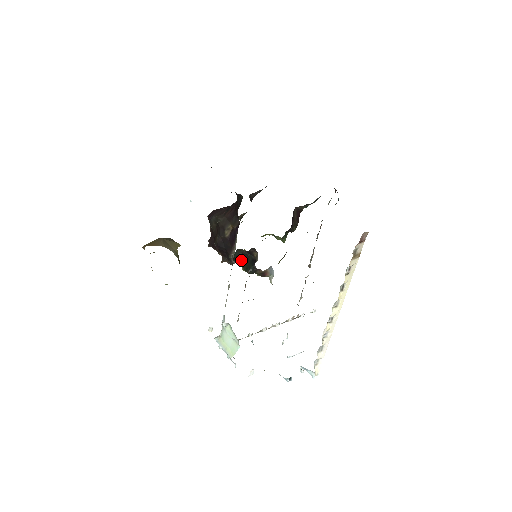
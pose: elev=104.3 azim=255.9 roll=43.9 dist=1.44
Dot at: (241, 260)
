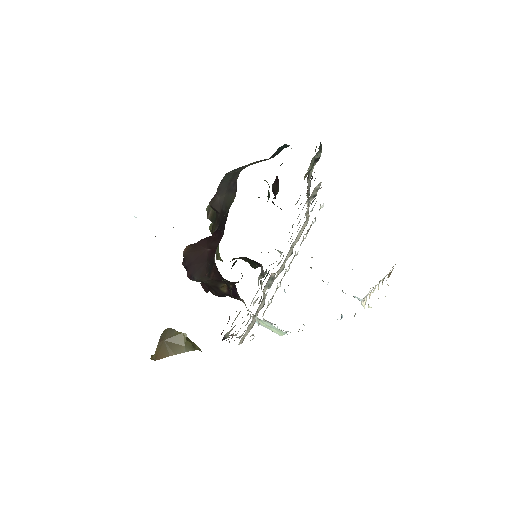
Dot at: occluded
